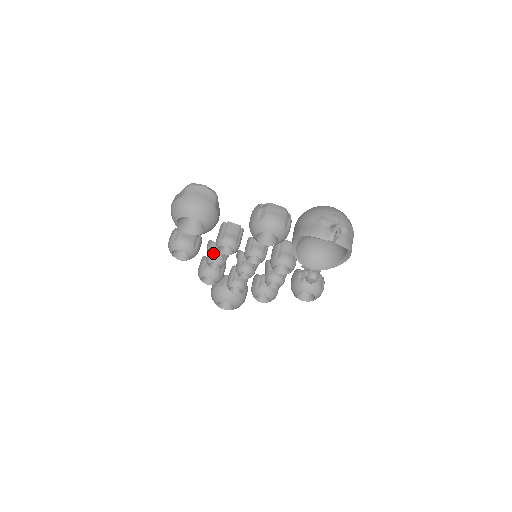
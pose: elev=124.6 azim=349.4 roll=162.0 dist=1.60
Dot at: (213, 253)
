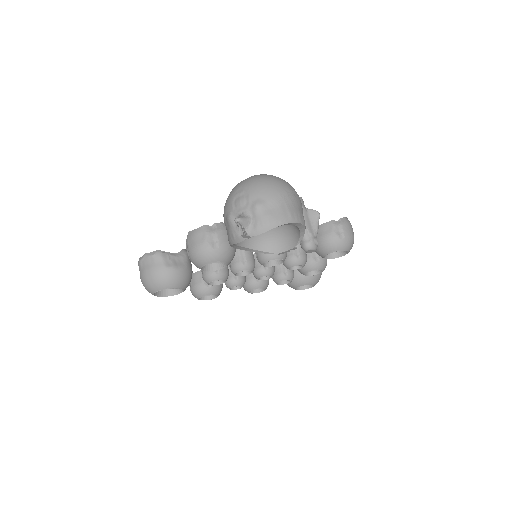
Dot at: occluded
